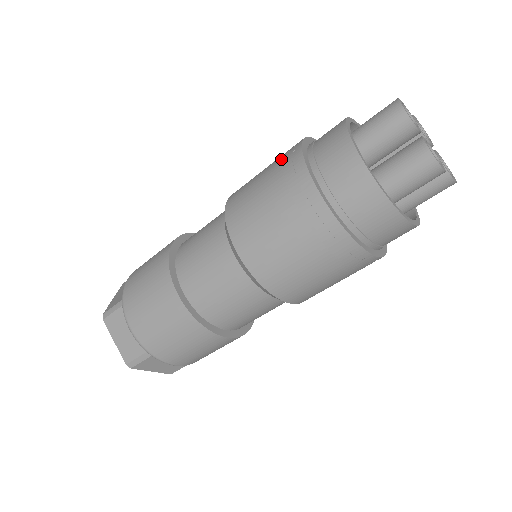
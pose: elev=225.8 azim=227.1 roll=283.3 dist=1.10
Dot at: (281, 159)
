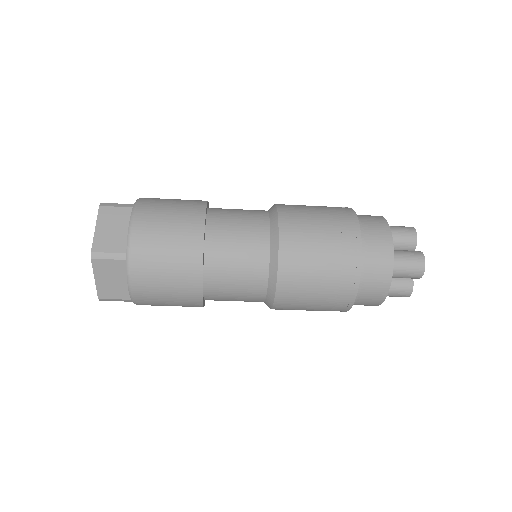
Dot at: occluded
